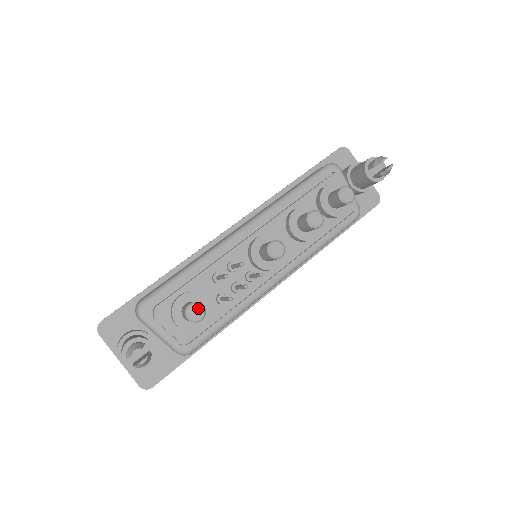
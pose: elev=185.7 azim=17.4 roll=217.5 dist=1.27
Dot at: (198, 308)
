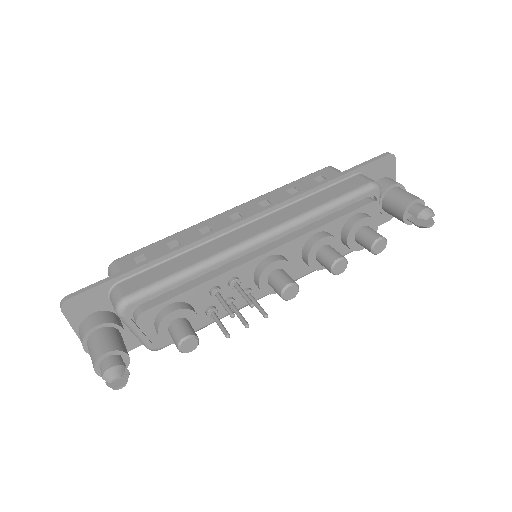
Dot at: (193, 342)
